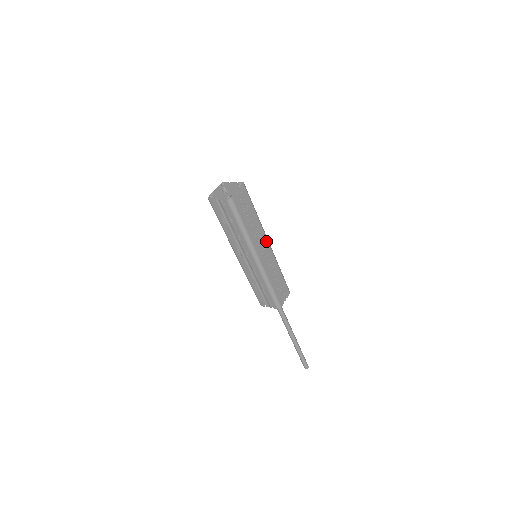
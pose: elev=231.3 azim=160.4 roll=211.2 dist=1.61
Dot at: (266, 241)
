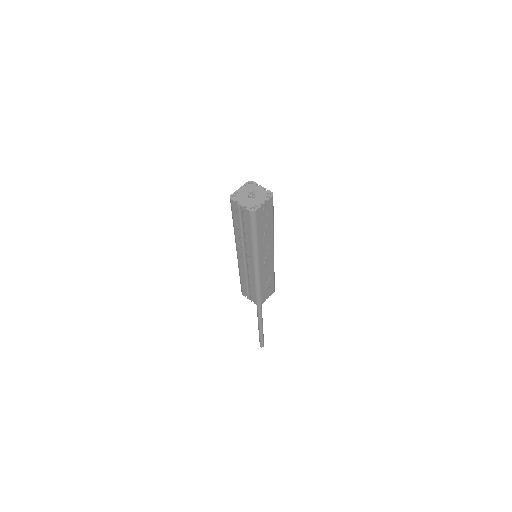
Dot at: (272, 248)
